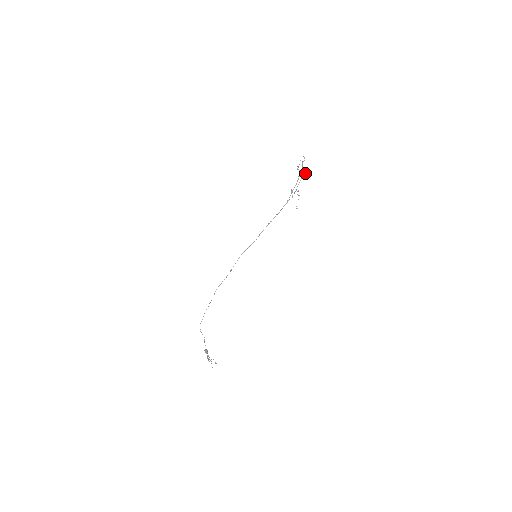
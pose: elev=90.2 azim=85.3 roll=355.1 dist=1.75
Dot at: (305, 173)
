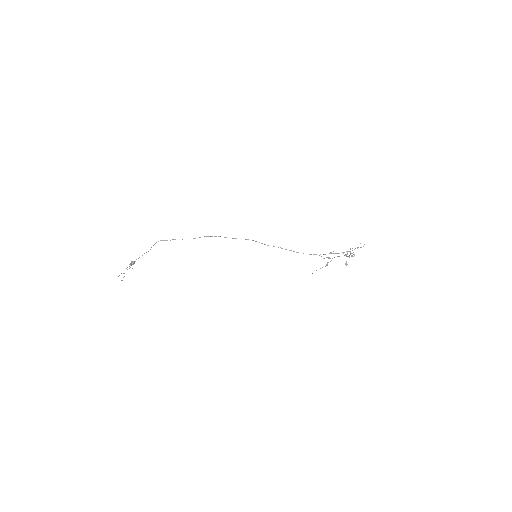
Dot at: occluded
